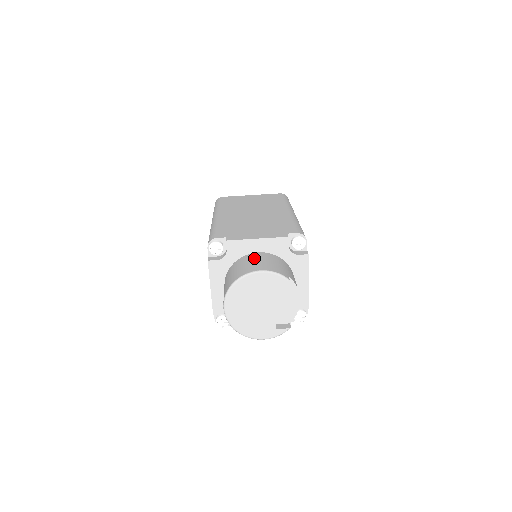
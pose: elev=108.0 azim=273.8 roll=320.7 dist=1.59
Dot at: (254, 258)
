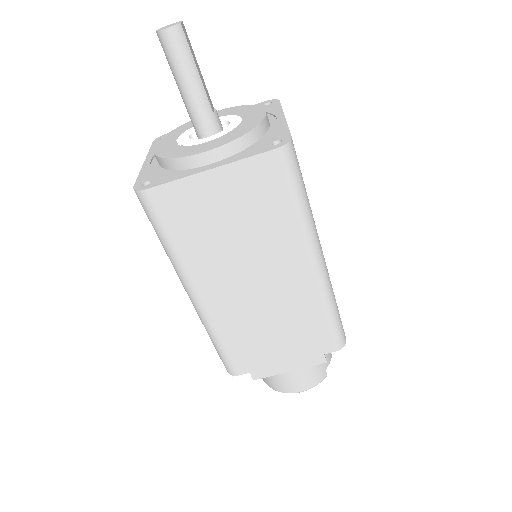
Dot at: occluded
